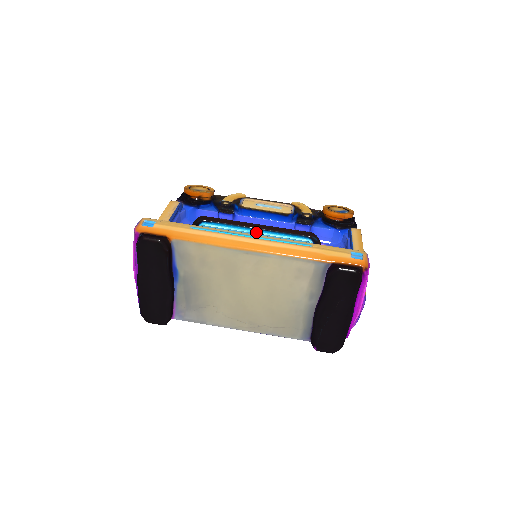
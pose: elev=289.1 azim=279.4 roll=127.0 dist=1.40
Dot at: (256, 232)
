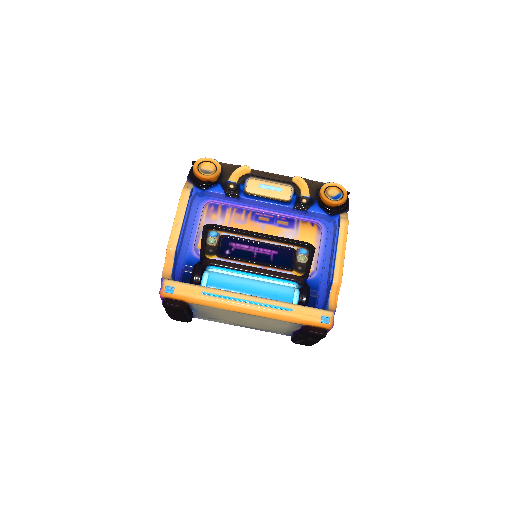
Dot at: (253, 276)
